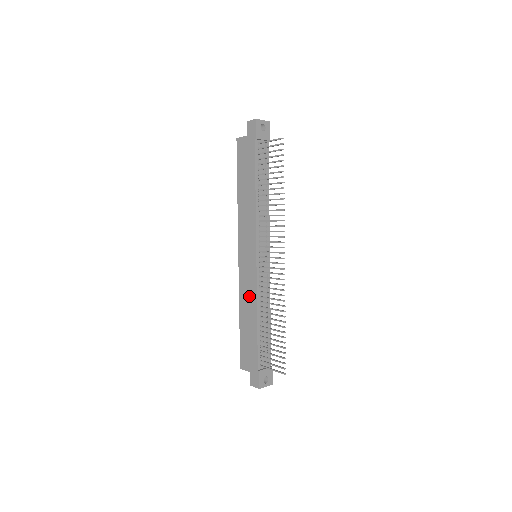
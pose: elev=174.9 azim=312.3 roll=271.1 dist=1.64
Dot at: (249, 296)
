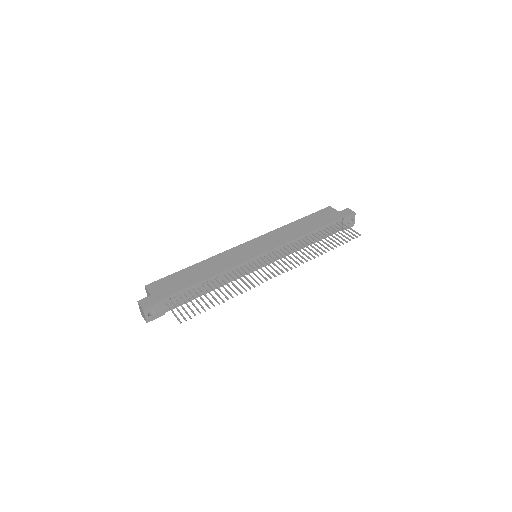
Dot at: (222, 263)
